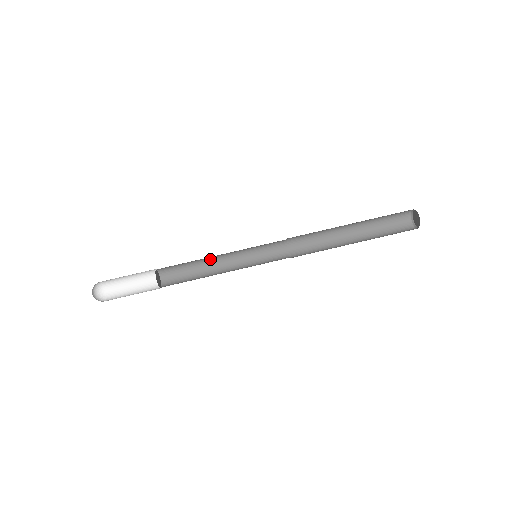
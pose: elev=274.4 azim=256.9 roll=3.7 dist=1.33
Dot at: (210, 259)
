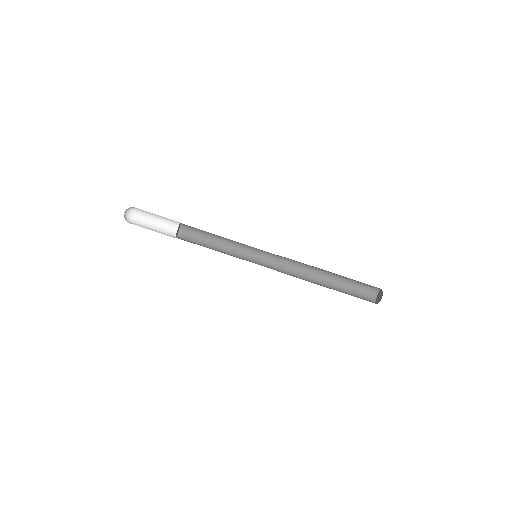
Dot at: (223, 237)
